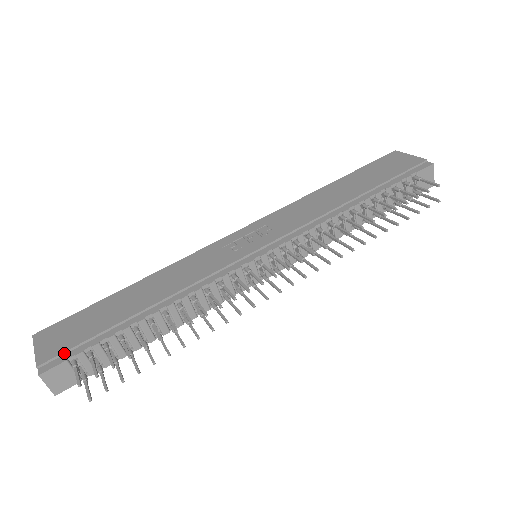
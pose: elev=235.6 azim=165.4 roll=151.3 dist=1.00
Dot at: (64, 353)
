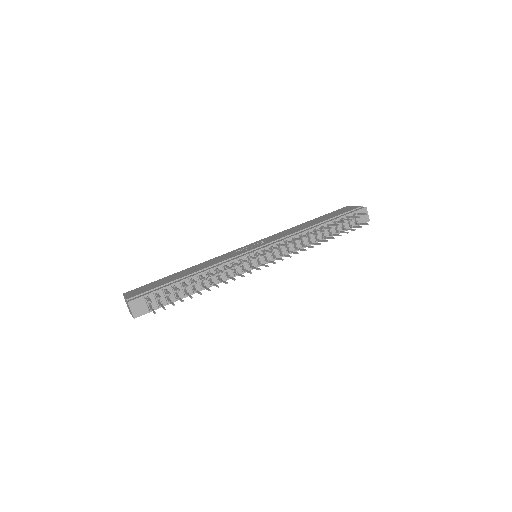
Dot at: (142, 294)
